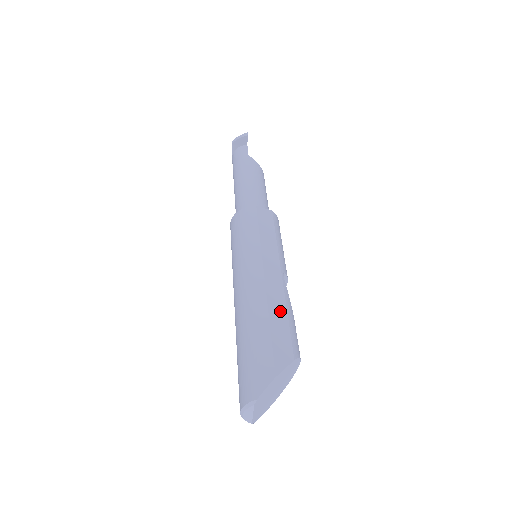
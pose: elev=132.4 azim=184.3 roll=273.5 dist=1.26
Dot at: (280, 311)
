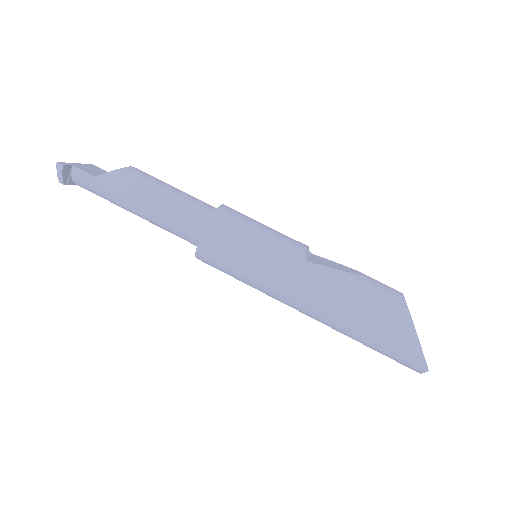
Dot at: (354, 297)
